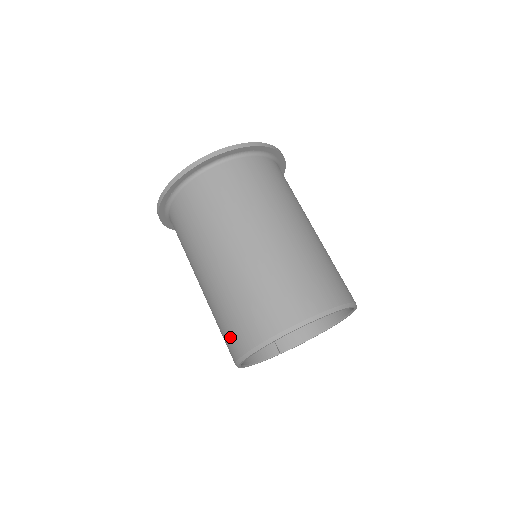
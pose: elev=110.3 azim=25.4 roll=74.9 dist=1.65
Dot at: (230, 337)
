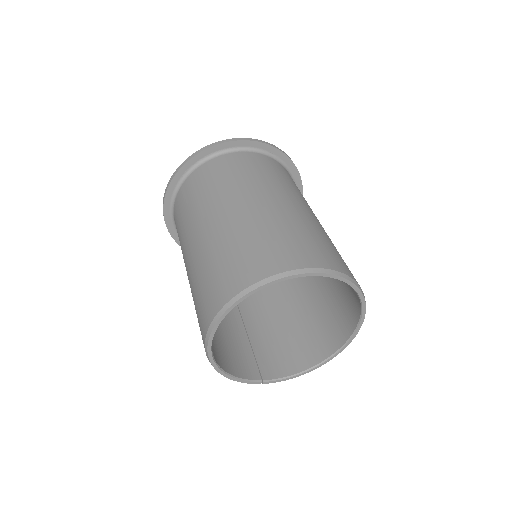
Dot at: (207, 298)
